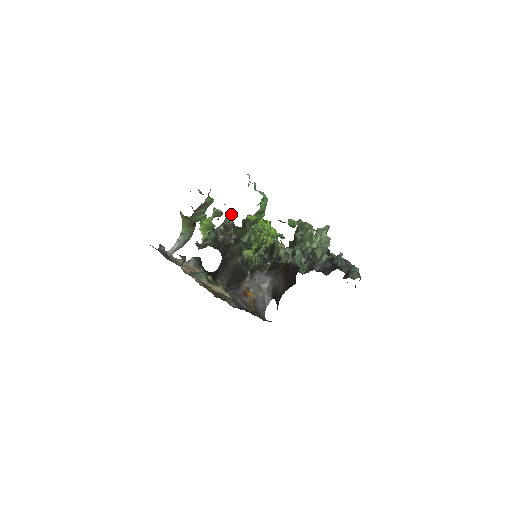
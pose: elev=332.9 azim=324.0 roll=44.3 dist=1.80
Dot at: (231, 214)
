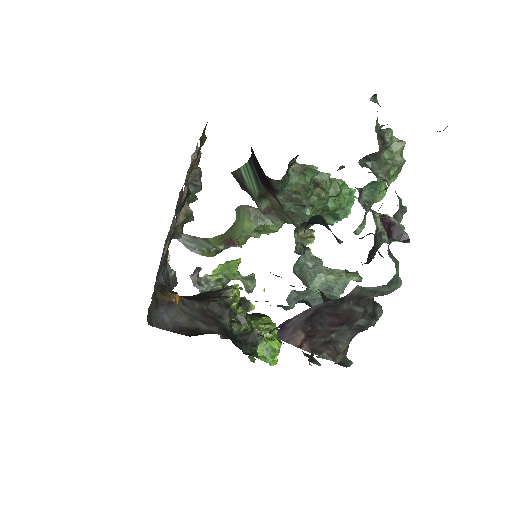
Dot at: occluded
